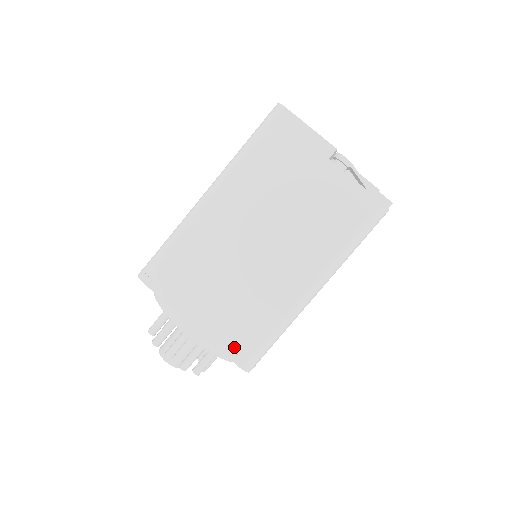
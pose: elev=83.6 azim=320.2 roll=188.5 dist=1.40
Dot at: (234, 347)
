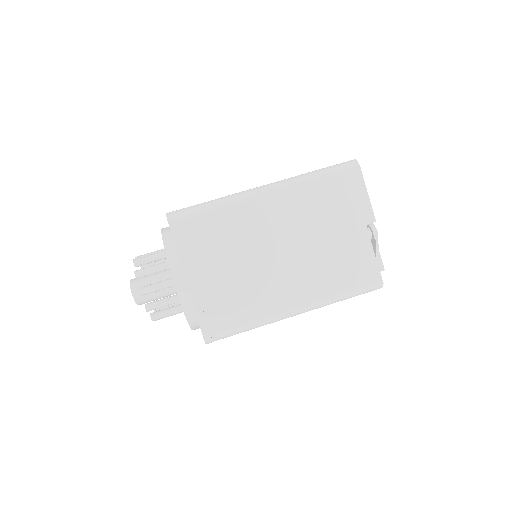
Dot at: (209, 318)
